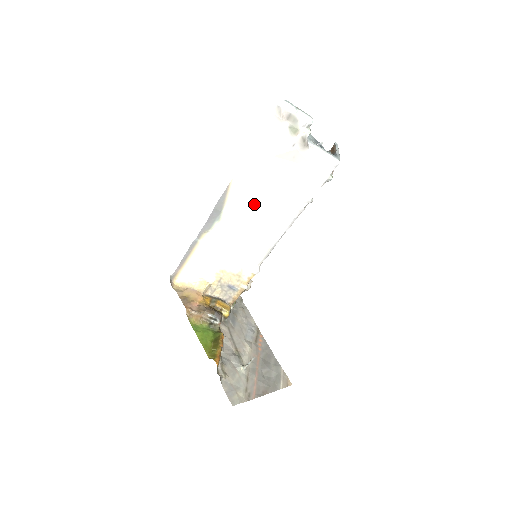
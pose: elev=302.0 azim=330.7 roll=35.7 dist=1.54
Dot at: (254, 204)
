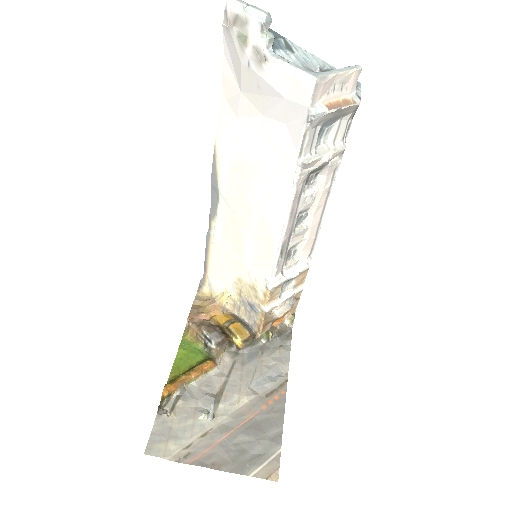
Dot at: (242, 174)
